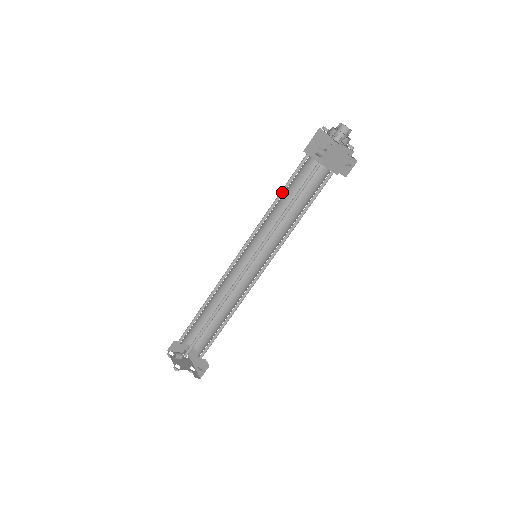
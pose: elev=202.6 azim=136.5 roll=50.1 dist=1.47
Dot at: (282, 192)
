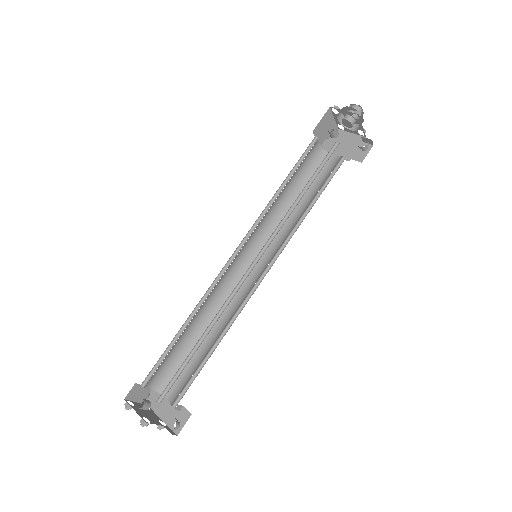
Dot at: (288, 177)
